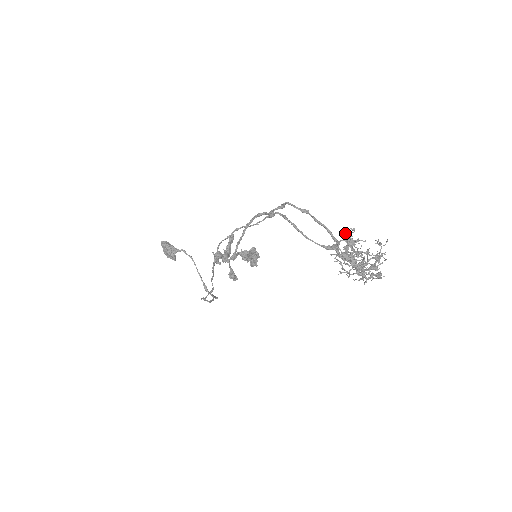
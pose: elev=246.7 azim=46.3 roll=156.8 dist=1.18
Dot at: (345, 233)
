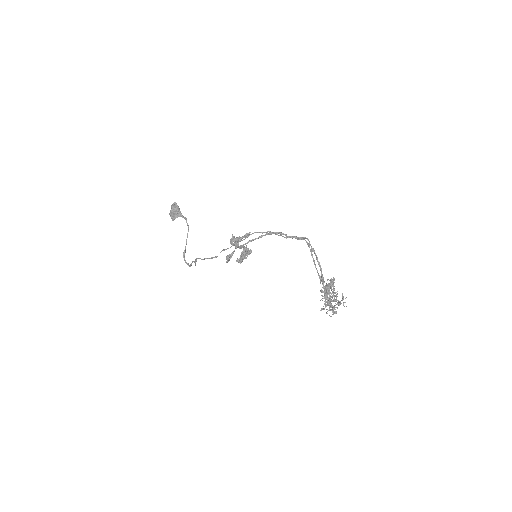
Dot at: occluded
